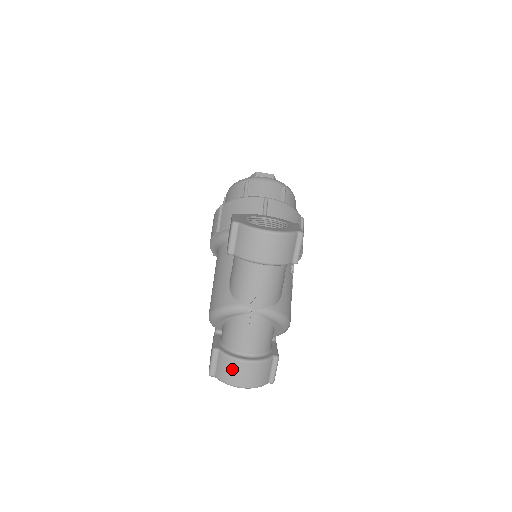
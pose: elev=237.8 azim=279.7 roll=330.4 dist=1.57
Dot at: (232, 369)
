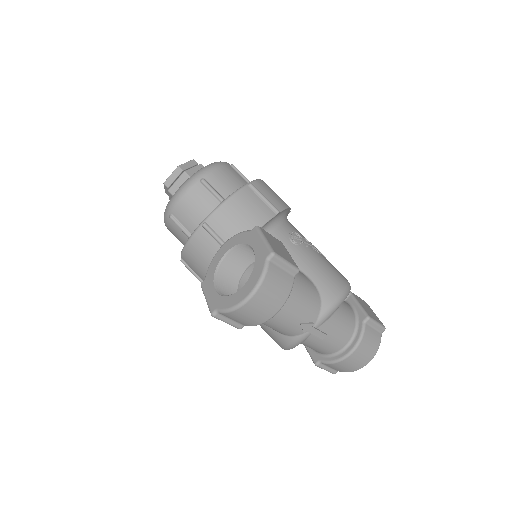
Dot at: (346, 366)
